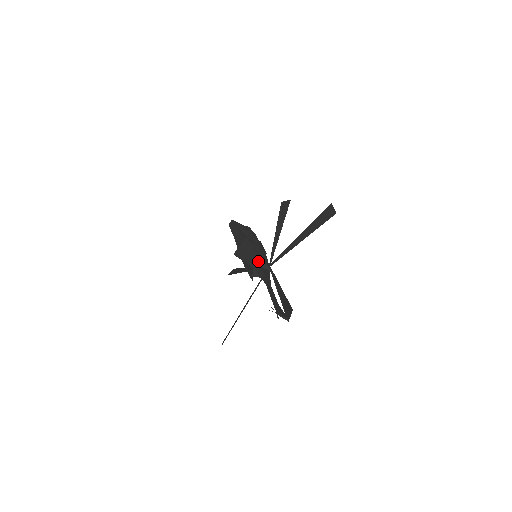
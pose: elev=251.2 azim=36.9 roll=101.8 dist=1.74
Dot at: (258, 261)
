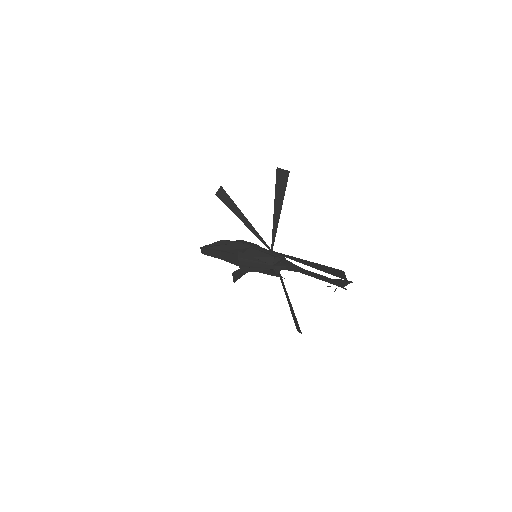
Dot at: (270, 261)
